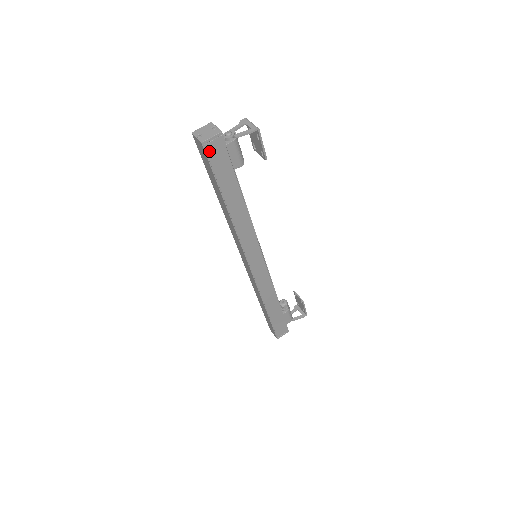
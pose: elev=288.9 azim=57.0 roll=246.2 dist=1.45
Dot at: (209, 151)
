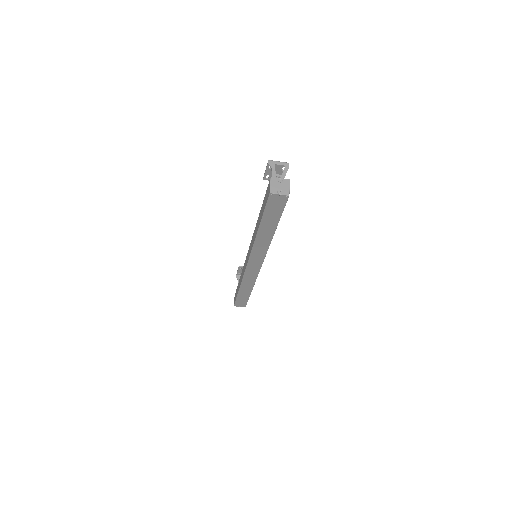
Dot at: (287, 199)
